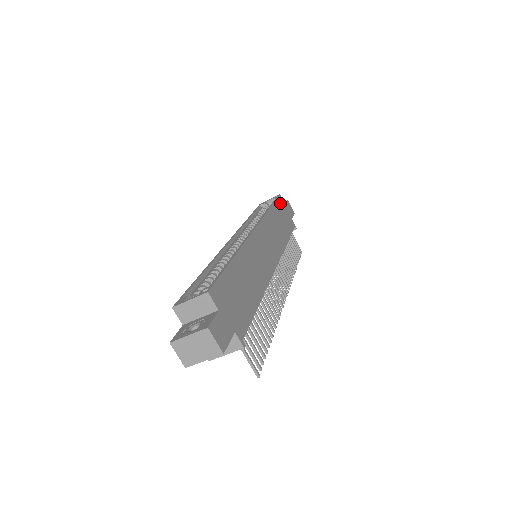
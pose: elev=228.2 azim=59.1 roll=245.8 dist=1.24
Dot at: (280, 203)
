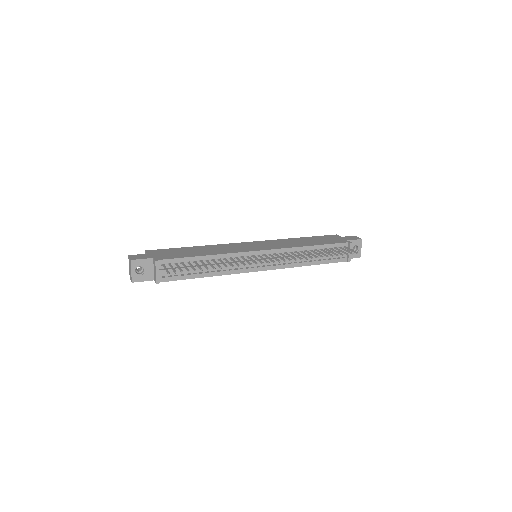
Dot at: (328, 237)
